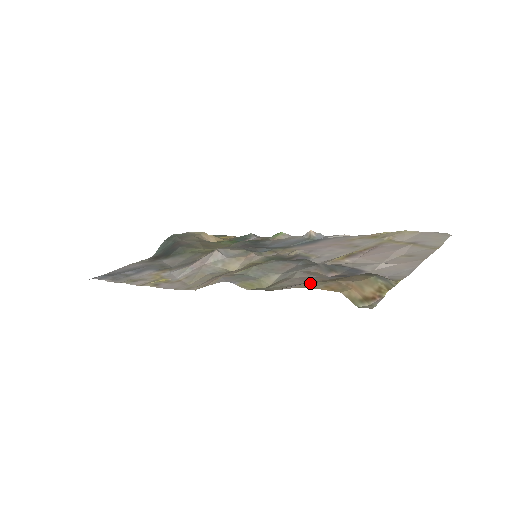
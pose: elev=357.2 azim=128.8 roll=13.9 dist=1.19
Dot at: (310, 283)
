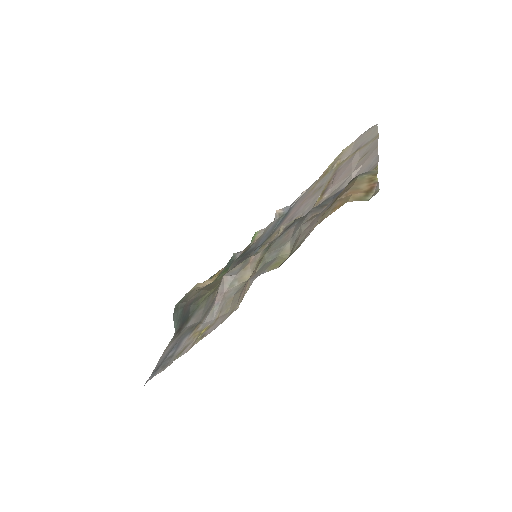
Dot at: (319, 219)
